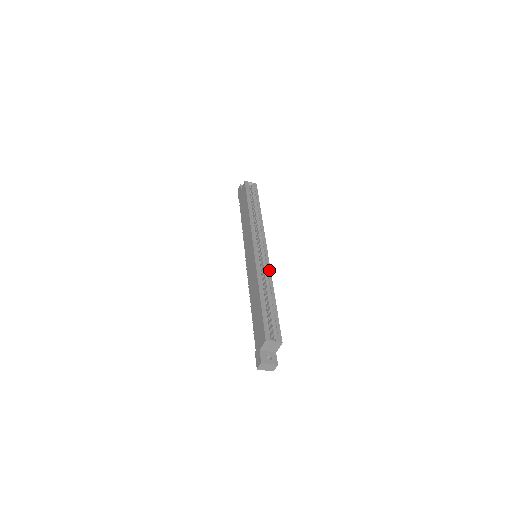
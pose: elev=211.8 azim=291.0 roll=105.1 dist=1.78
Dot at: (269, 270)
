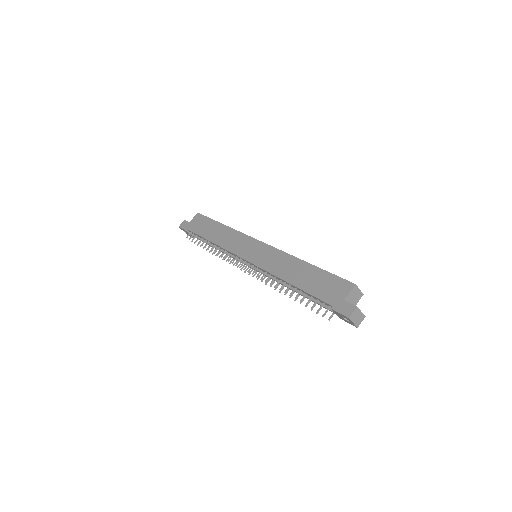
Dot at: occluded
